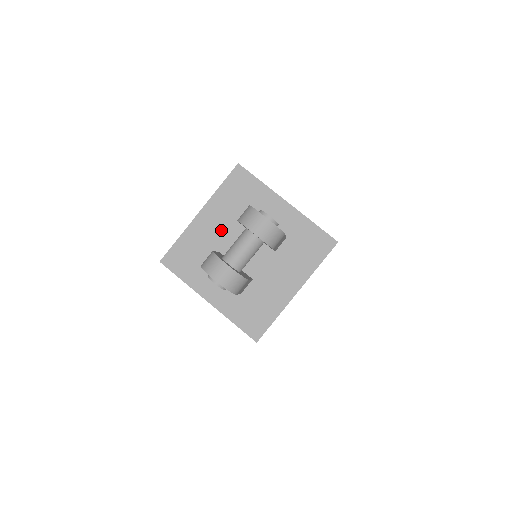
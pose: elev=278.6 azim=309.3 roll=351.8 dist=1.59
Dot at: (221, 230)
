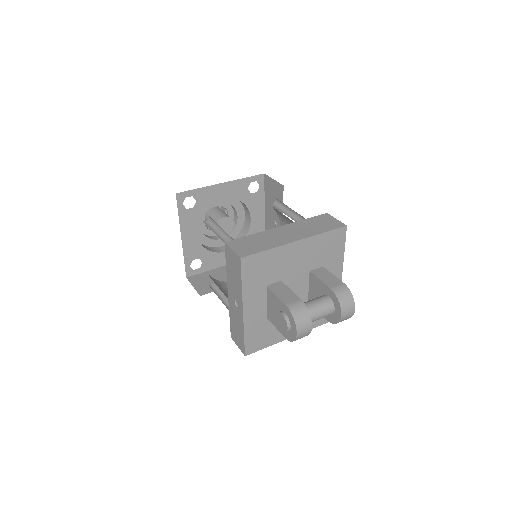
Dot at: (297, 265)
